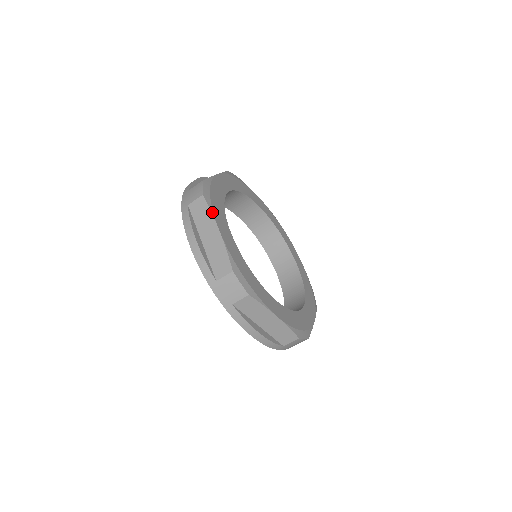
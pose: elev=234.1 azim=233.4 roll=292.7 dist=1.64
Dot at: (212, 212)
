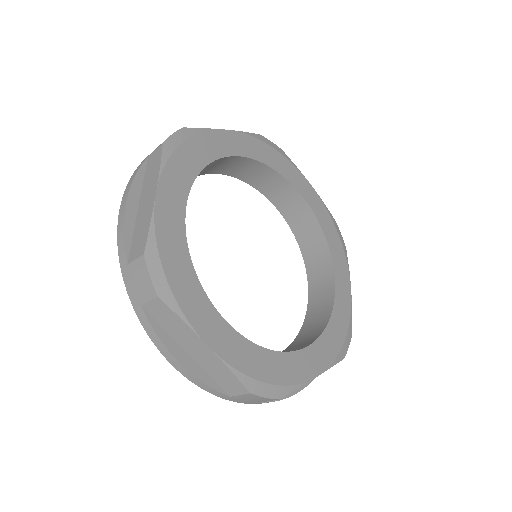
Dot at: (185, 321)
